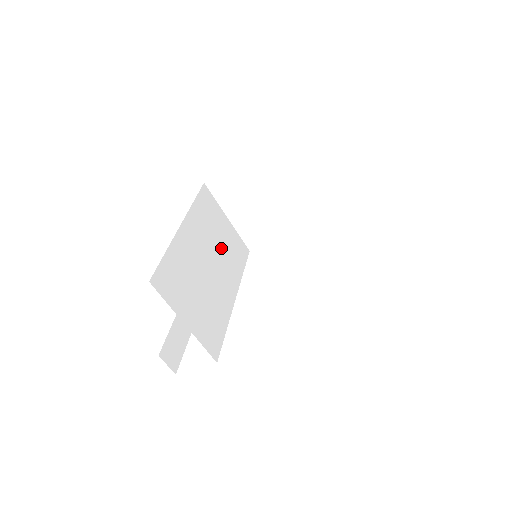
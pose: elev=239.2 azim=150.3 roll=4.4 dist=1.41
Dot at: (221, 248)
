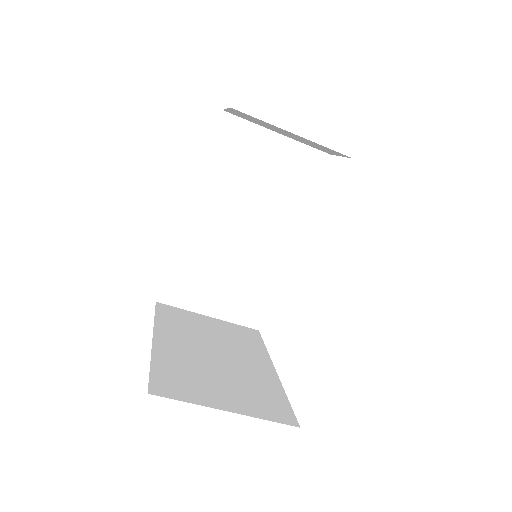
Dot at: (263, 193)
